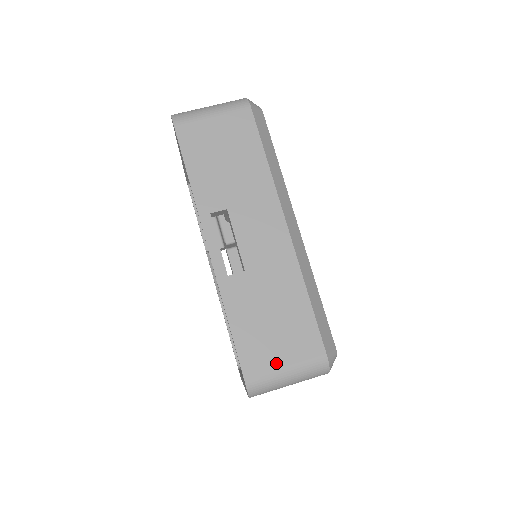
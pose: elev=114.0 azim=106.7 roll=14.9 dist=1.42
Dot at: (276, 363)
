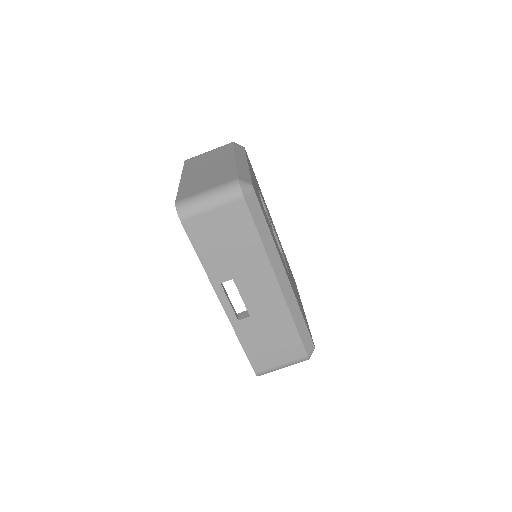
Dot at: (275, 363)
